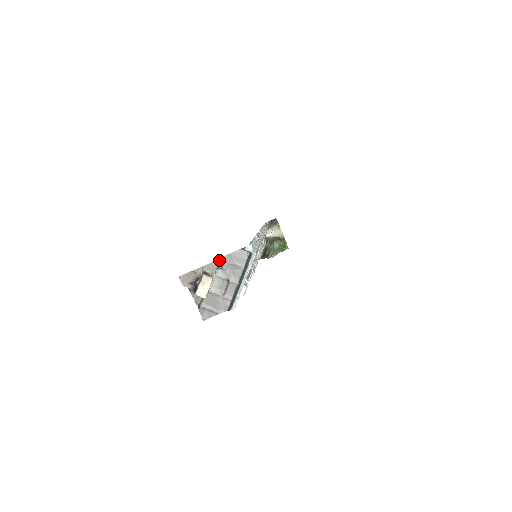
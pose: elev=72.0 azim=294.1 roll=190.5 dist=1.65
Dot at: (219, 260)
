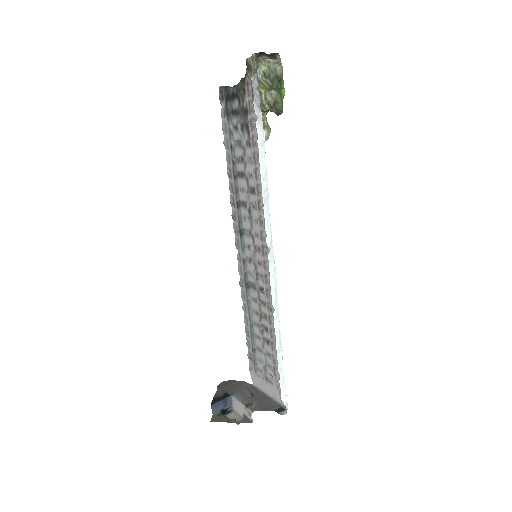
Dot at: occluded
